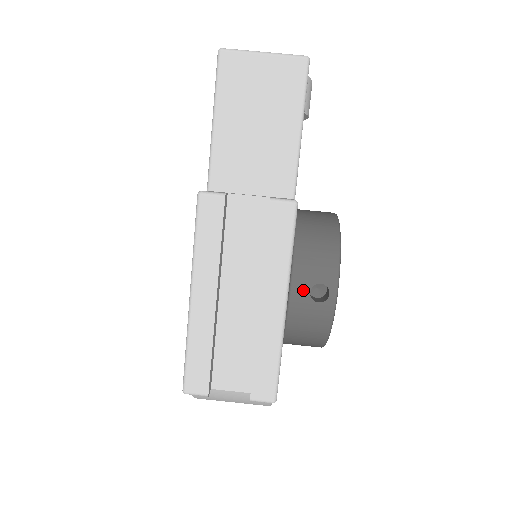
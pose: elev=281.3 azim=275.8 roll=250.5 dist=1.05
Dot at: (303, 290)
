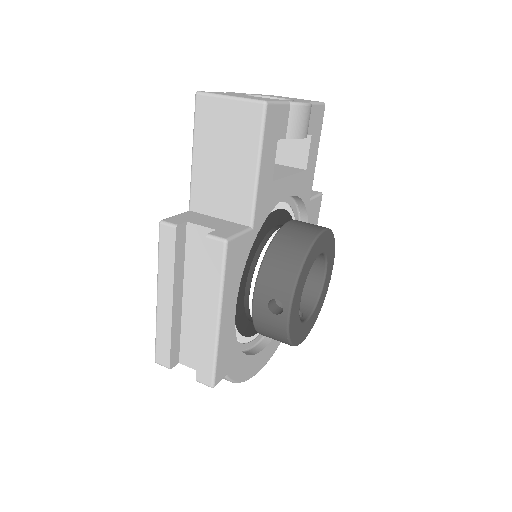
Dot at: (263, 301)
